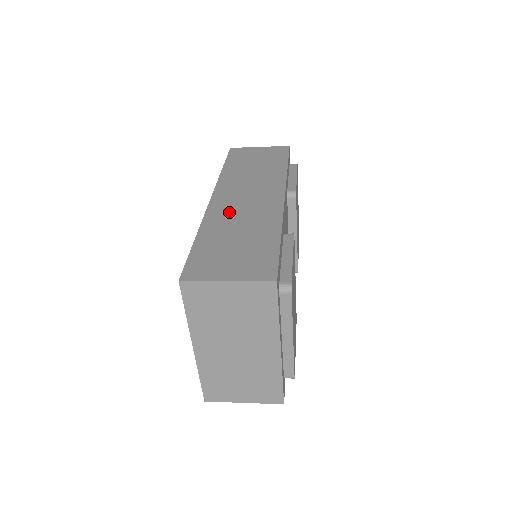
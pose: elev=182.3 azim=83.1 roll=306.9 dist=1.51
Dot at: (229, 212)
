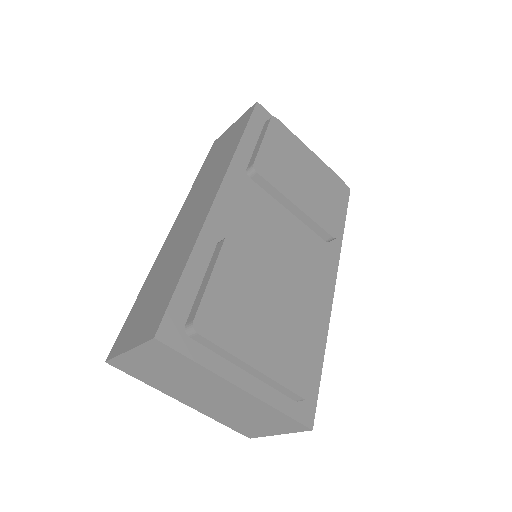
Dot at: (171, 244)
